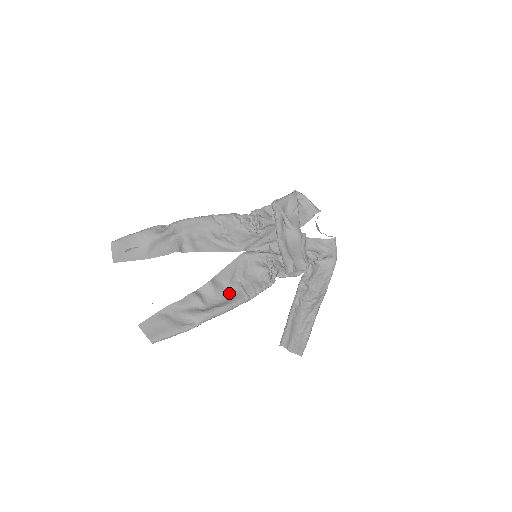
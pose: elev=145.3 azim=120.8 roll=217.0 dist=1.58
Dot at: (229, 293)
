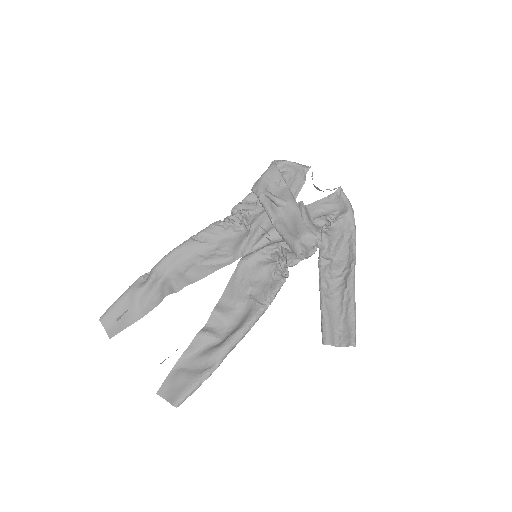
Dot at: (242, 312)
